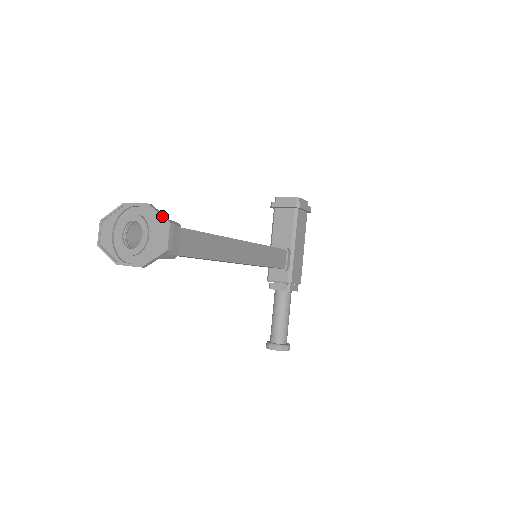
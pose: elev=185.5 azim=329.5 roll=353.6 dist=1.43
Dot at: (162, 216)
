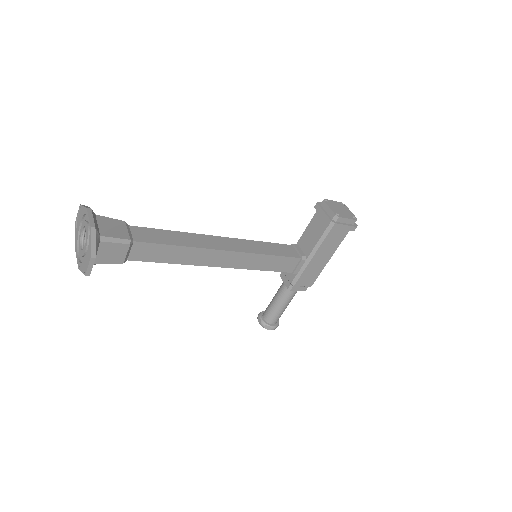
Dot at: (90, 247)
